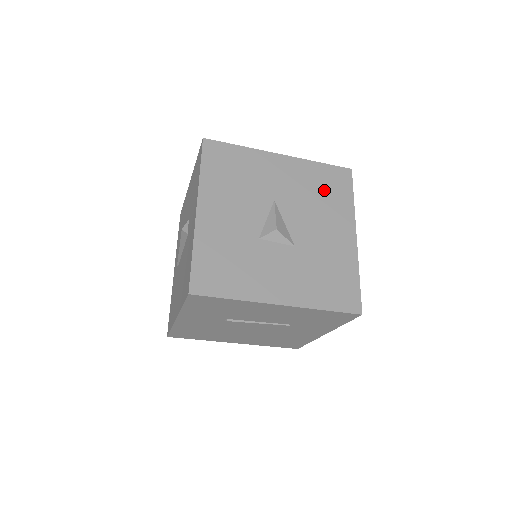
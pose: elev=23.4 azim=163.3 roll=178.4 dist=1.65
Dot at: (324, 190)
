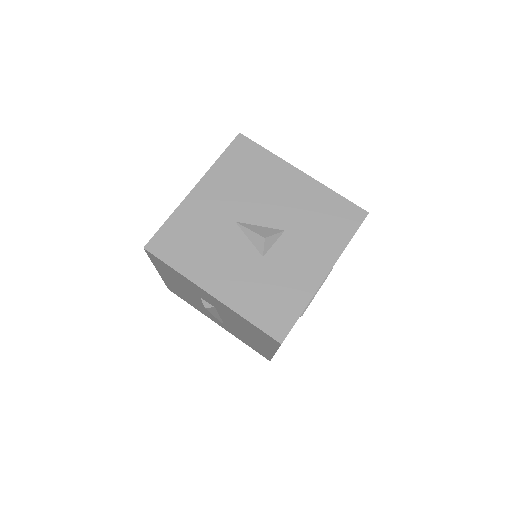
Dot at: (247, 171)
